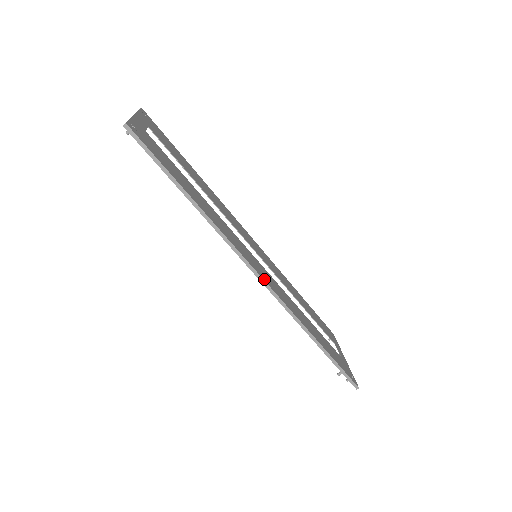
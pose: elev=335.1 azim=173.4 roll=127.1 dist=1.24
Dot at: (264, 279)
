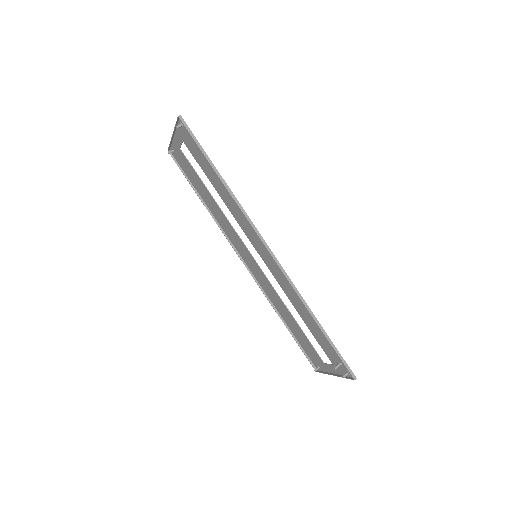
Dot at: (270, 251)
